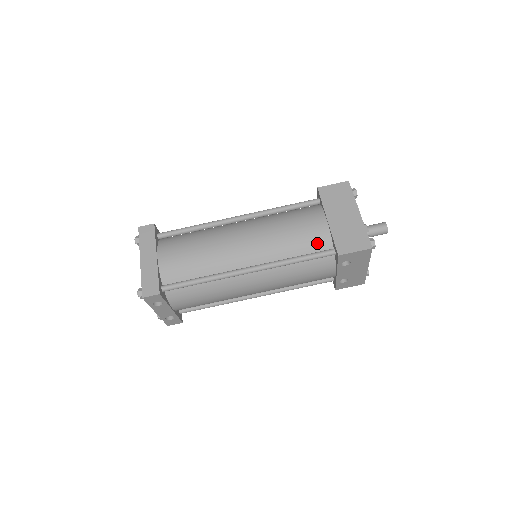
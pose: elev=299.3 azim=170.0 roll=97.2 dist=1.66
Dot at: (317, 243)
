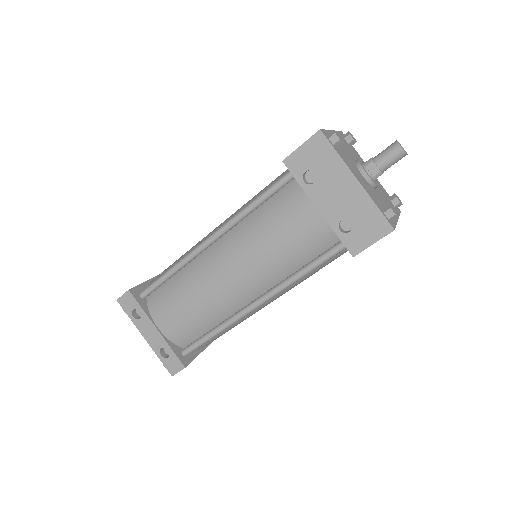
Dot at: occluded
